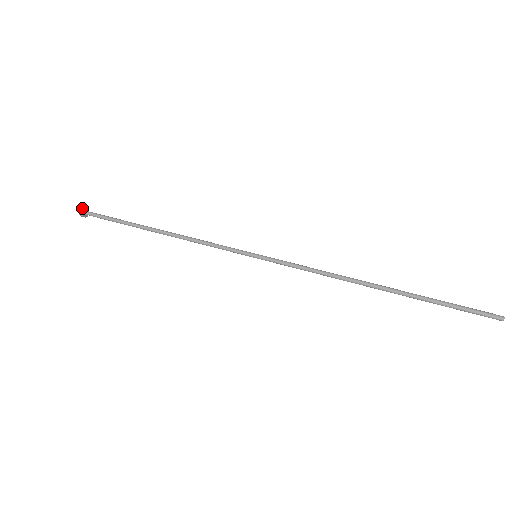
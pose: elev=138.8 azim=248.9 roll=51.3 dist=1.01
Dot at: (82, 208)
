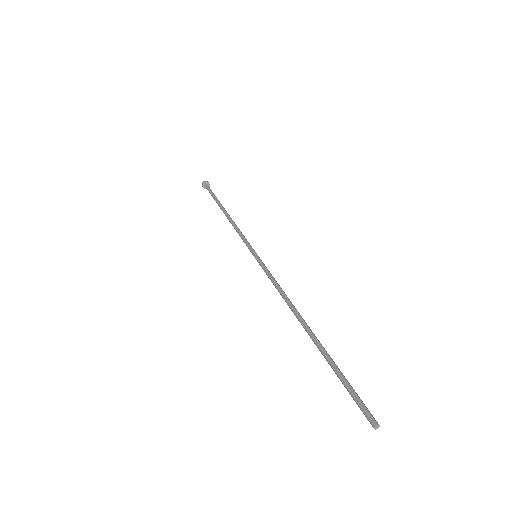
Dot at: occluded
